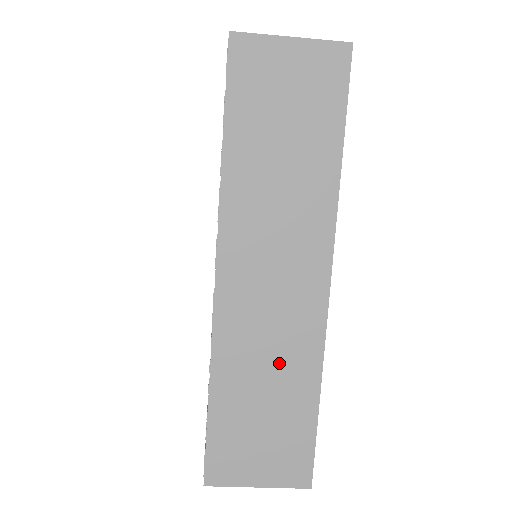
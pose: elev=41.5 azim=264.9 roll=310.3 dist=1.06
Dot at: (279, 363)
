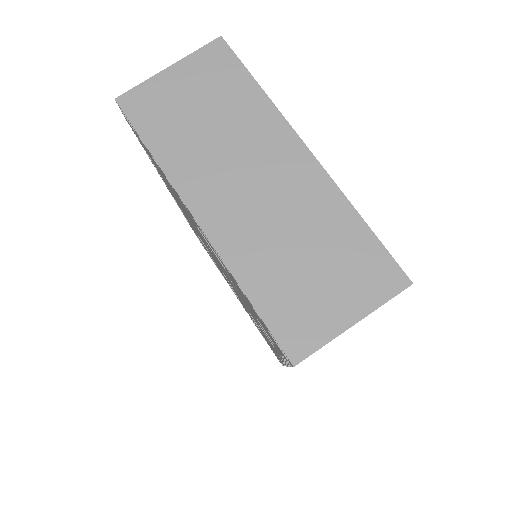
Dot at: occluded
